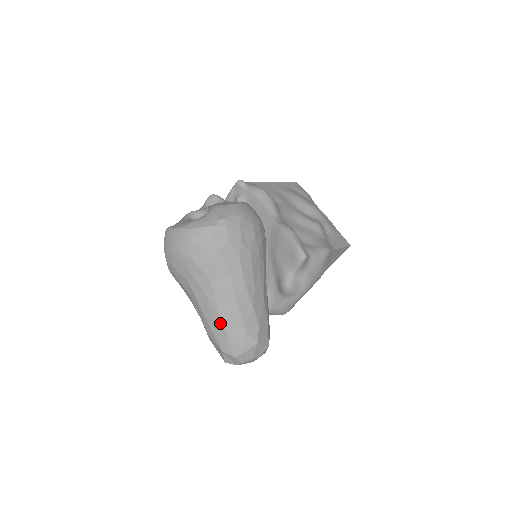
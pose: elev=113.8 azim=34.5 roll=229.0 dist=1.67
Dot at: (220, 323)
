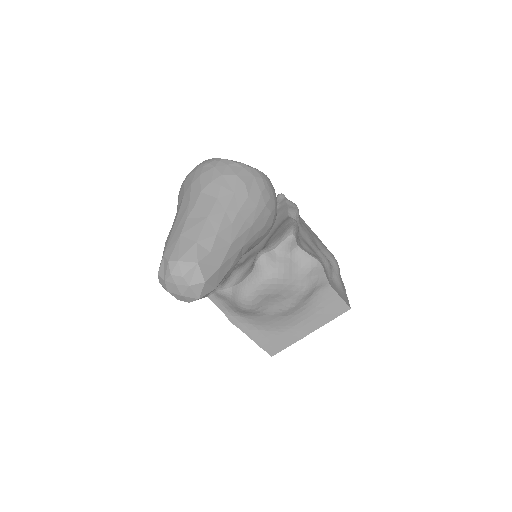
Dot at: (181, 229)
